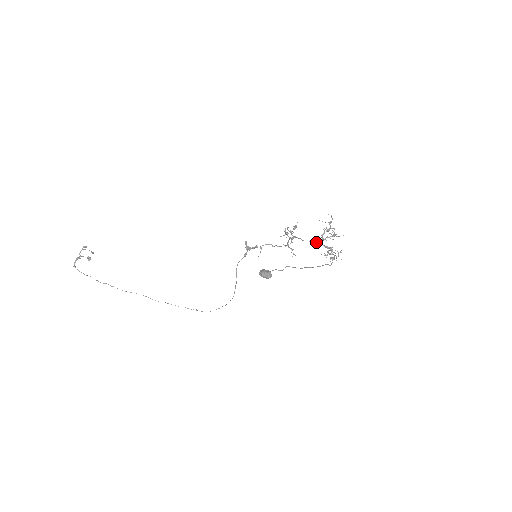
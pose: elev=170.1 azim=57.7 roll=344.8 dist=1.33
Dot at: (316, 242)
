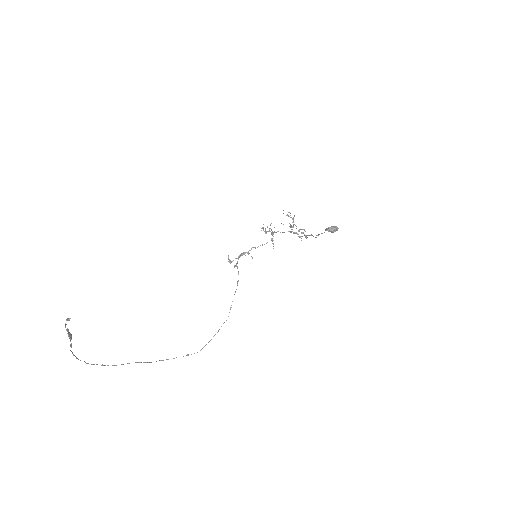
Dot at: (288, 231)
